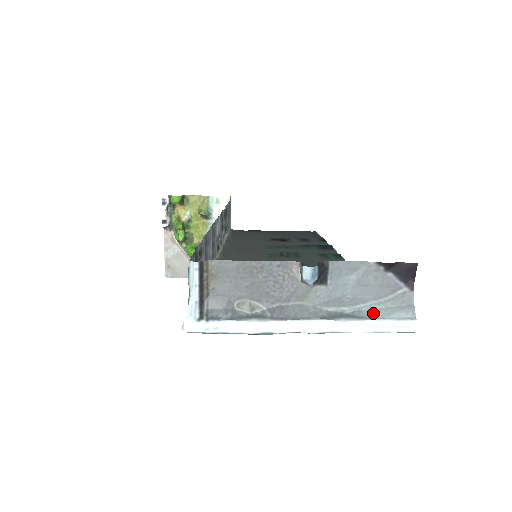
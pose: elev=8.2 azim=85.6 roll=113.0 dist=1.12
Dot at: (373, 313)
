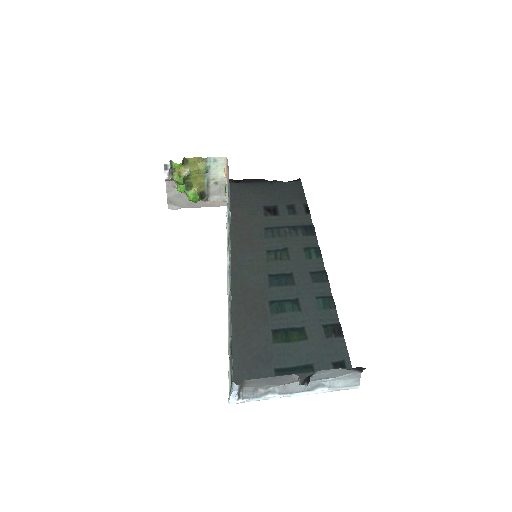
Dot at: (336, 383)
